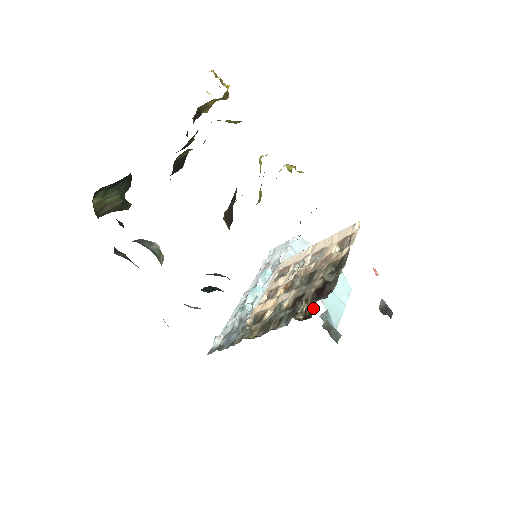
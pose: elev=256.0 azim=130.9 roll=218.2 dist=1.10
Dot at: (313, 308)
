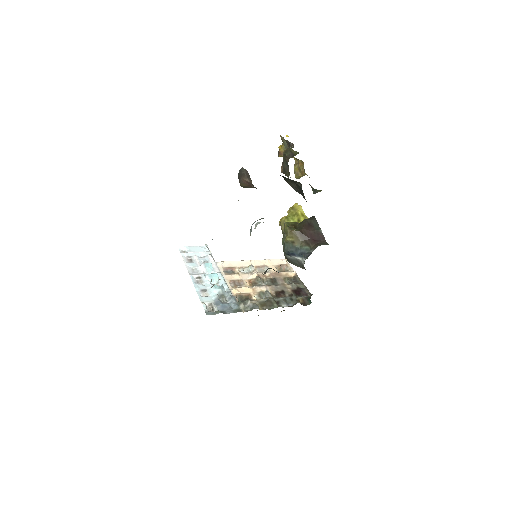
Dot at: (305, 300)
